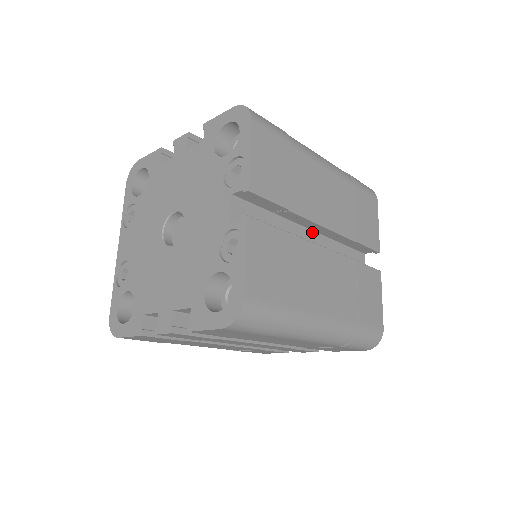
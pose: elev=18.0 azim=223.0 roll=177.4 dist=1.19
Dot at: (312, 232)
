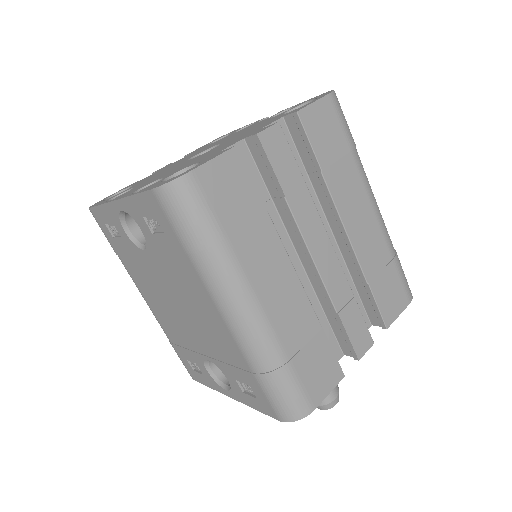
Dot at: occluded
